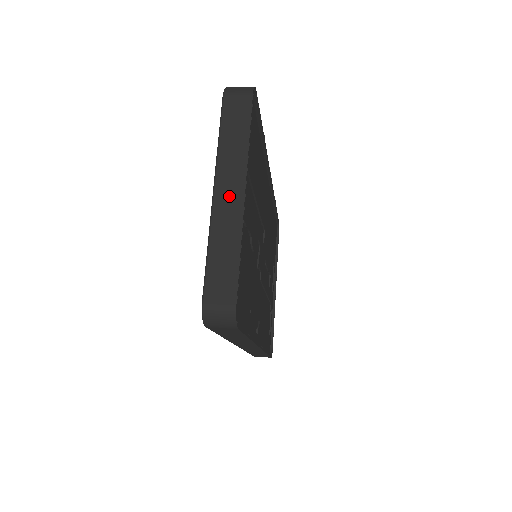
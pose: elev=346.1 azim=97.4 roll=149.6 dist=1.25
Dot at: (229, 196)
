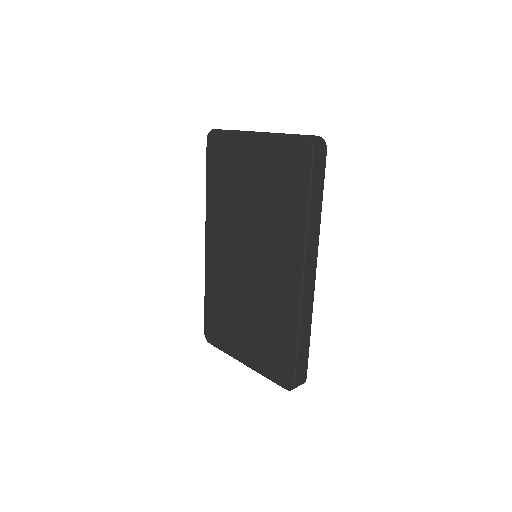
Dot at: occluded
